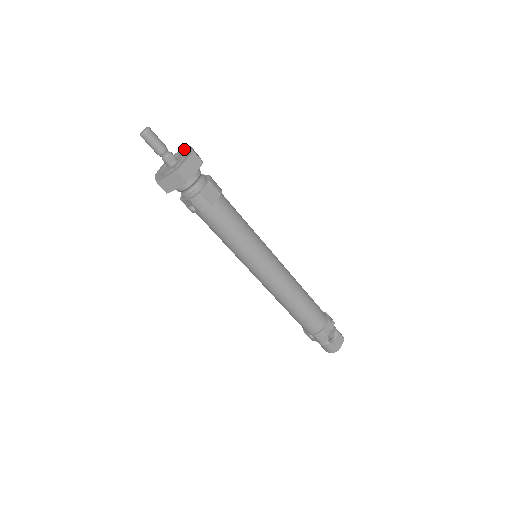
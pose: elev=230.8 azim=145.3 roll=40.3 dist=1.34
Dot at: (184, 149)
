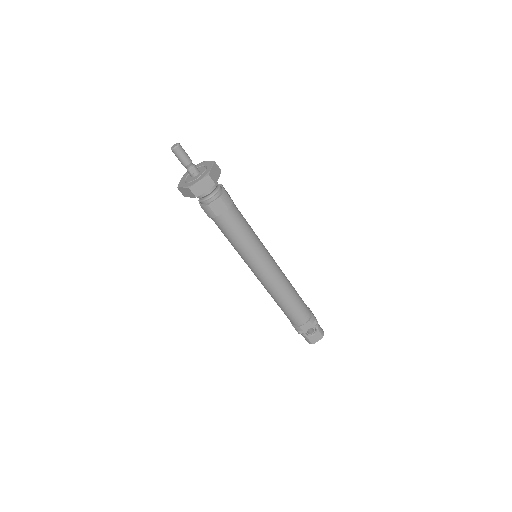
Dot at: (209, 163)
